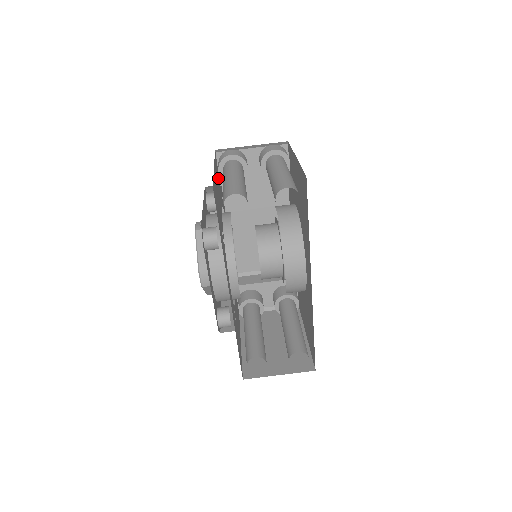
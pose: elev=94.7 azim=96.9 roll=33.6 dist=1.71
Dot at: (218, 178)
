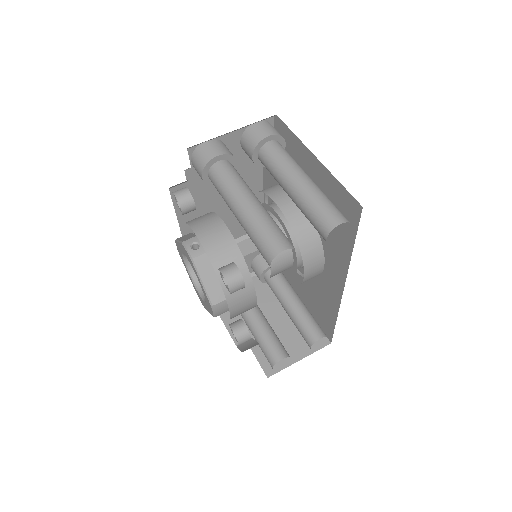
Dot at: occluded
